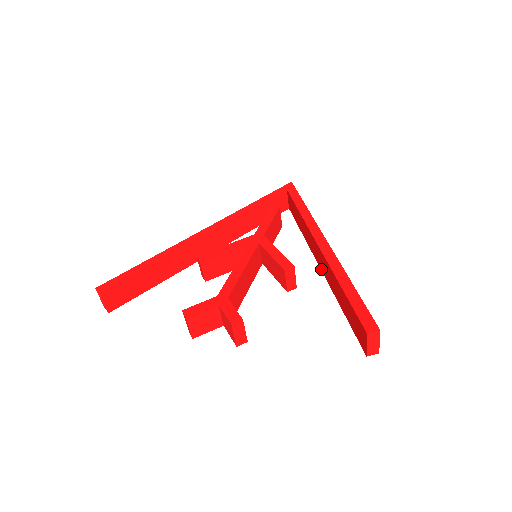
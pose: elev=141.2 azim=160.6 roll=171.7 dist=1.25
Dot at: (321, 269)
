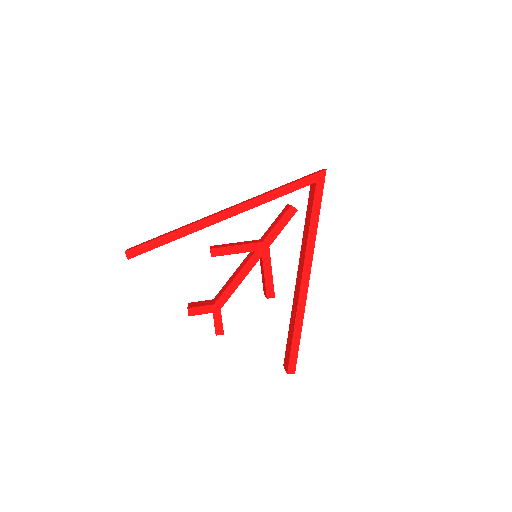
Dot at: (296, 283)
